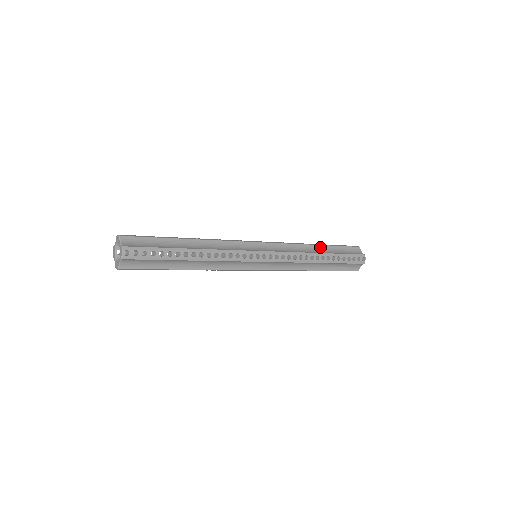
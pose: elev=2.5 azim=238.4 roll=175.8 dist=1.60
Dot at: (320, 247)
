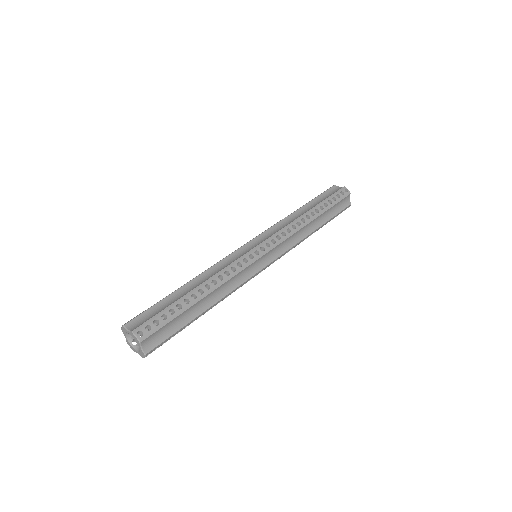
Dot at: (316, 219)
